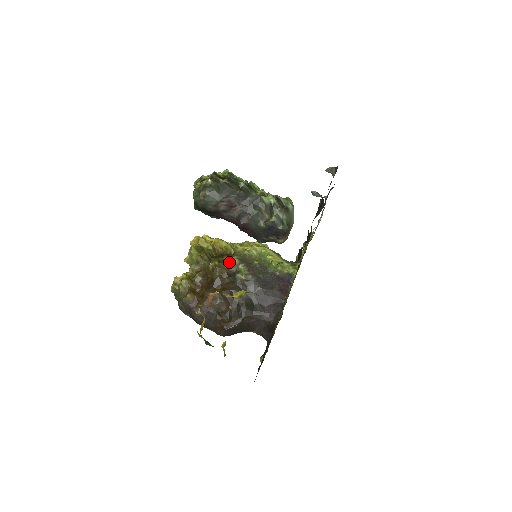
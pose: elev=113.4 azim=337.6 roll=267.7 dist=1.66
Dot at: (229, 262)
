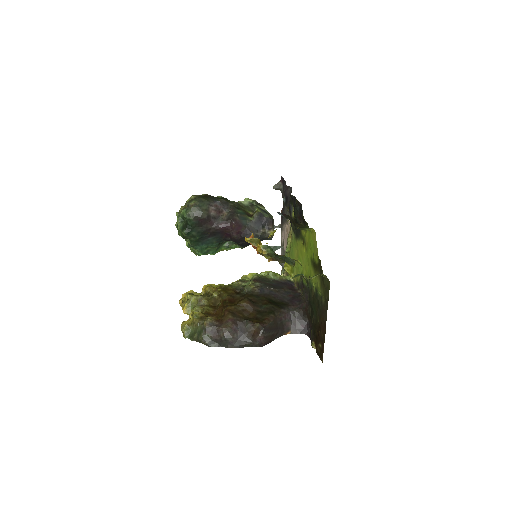
Dot at: (231, 285)
